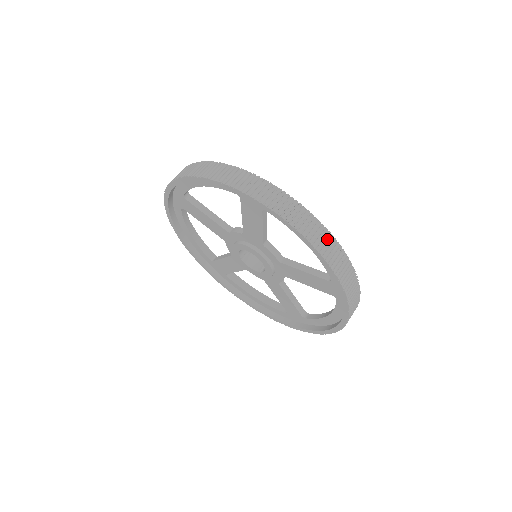
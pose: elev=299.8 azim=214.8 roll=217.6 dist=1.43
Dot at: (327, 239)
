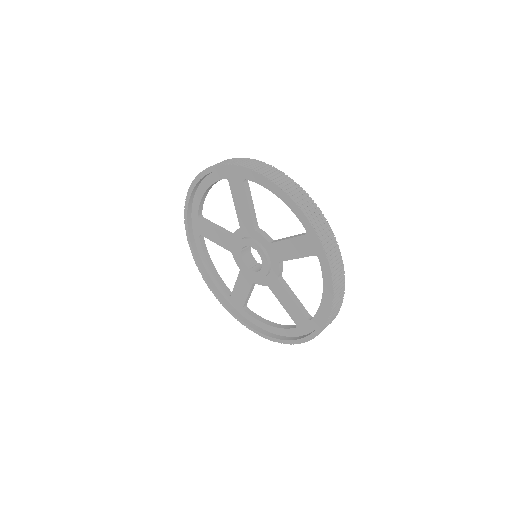
Dot at: (339, 303)
